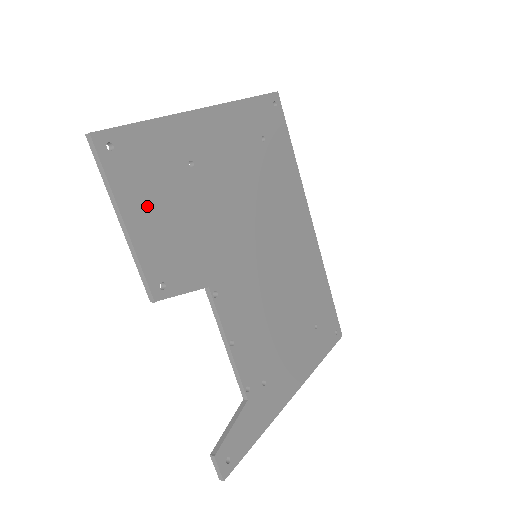
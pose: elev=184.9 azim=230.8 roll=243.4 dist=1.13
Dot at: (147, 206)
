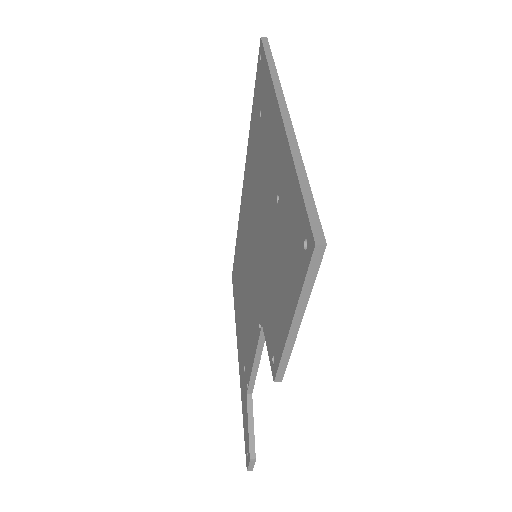
Dot at: occluded
